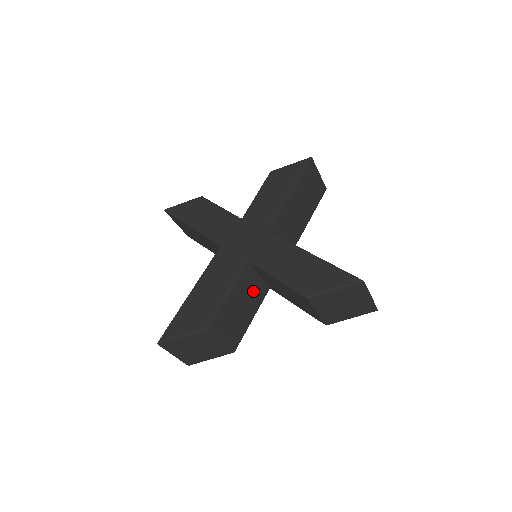
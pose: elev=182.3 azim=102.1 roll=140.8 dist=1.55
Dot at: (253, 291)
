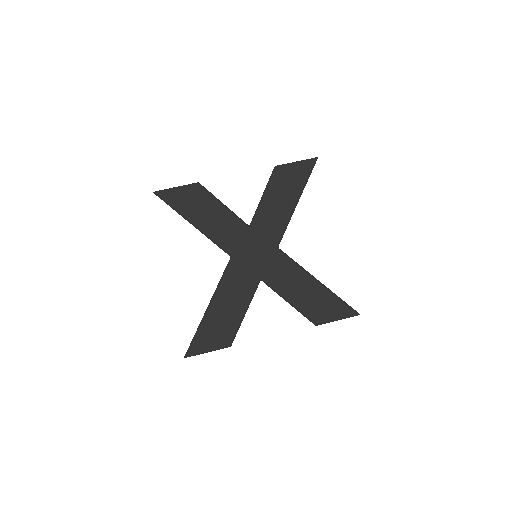
Dot at: occluded
